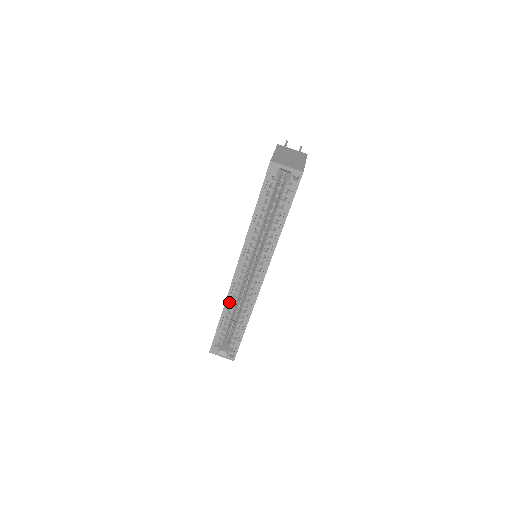
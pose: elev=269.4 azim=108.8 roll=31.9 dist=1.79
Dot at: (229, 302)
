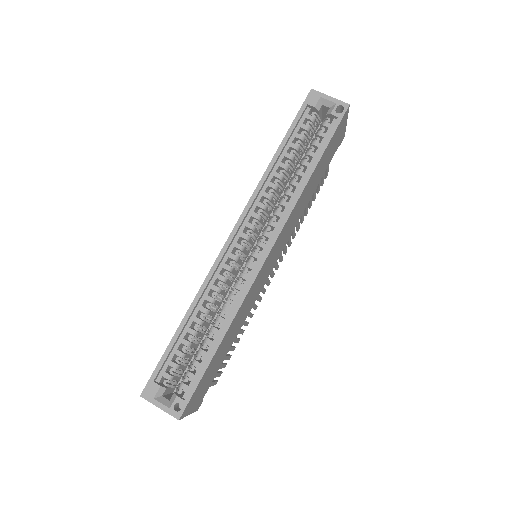
Dot at: (204, 294)
